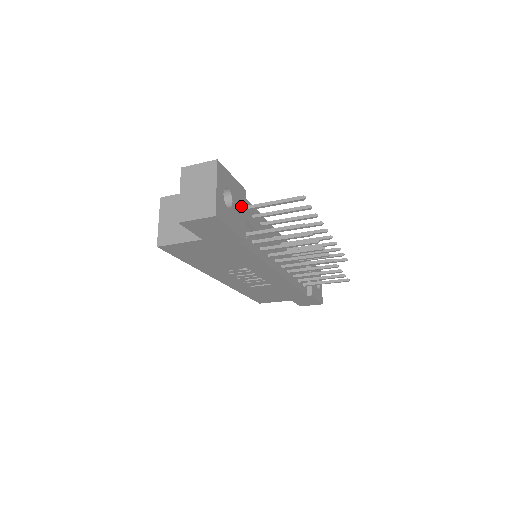
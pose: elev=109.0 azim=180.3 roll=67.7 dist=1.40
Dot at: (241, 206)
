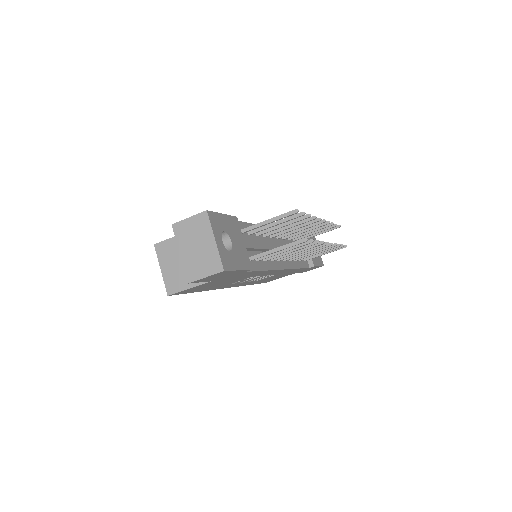
Dot at: (239, 238)
